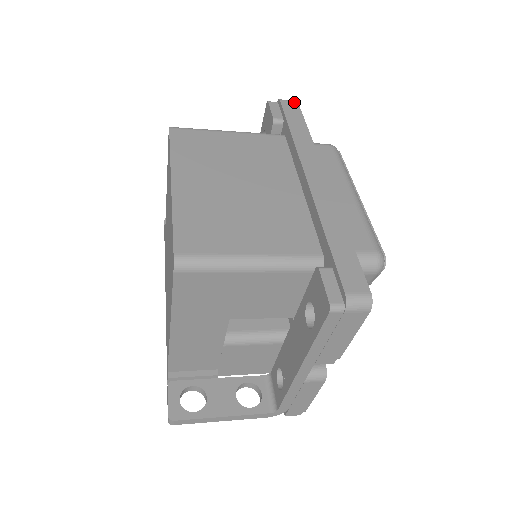
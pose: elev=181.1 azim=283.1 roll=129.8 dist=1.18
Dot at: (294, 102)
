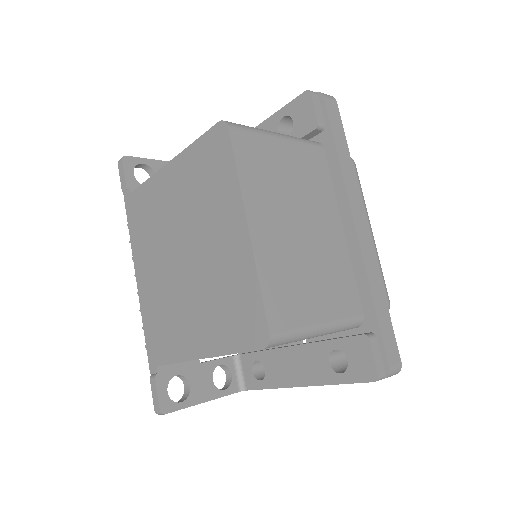
Dot at: (334, 101)
